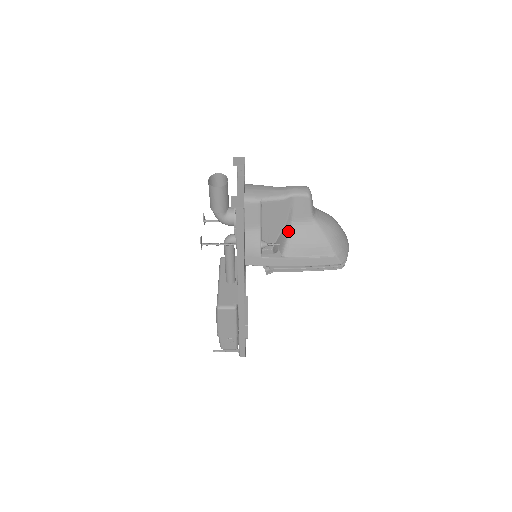
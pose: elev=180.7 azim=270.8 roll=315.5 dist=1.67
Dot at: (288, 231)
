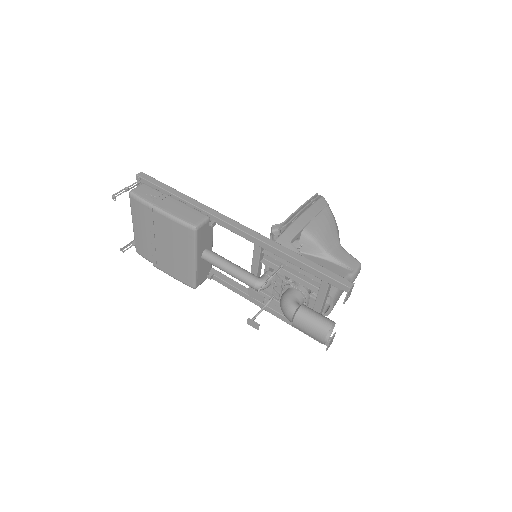
Dot at: occluded
